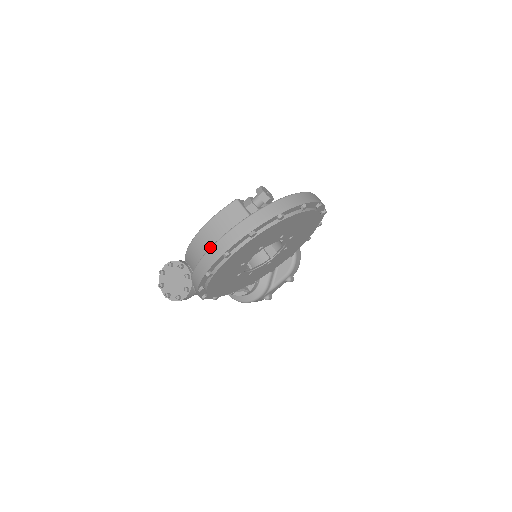
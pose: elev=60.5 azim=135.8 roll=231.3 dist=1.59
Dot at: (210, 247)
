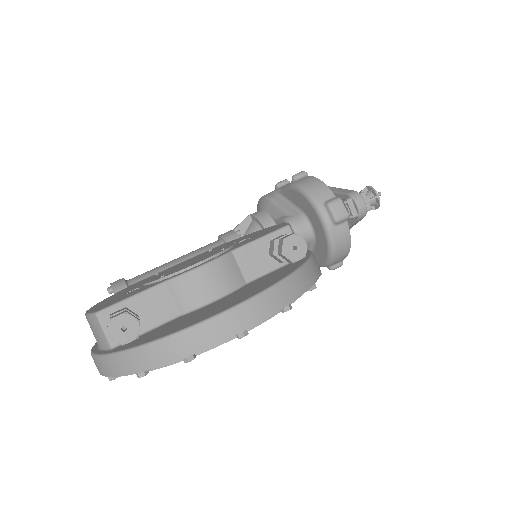
Dot at: occluded
